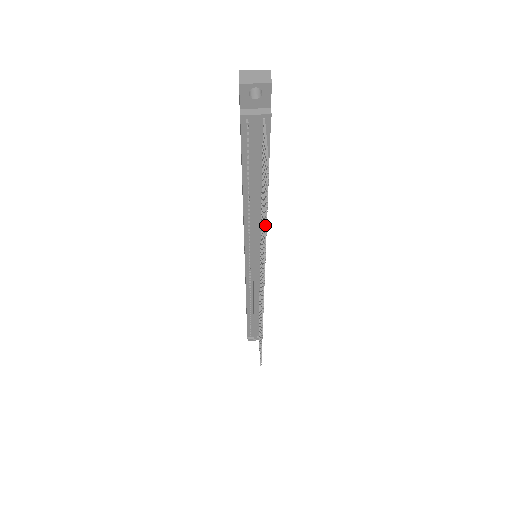
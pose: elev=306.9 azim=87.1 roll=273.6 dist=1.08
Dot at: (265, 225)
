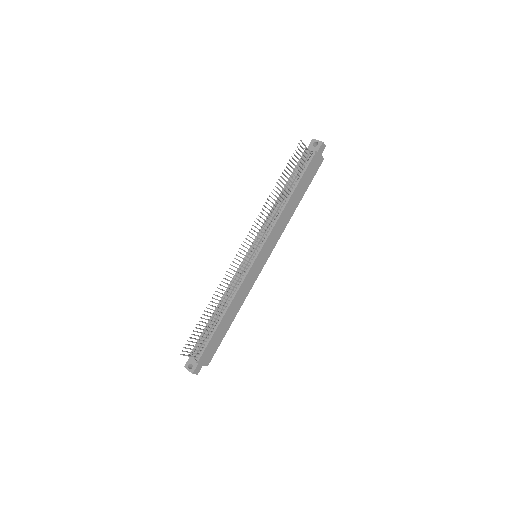
Dot at: (281, 176)
